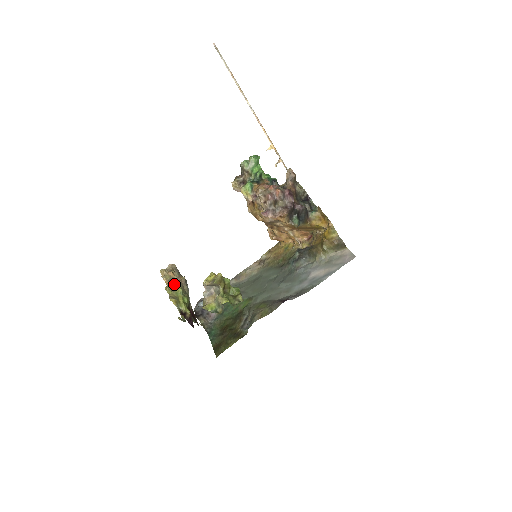
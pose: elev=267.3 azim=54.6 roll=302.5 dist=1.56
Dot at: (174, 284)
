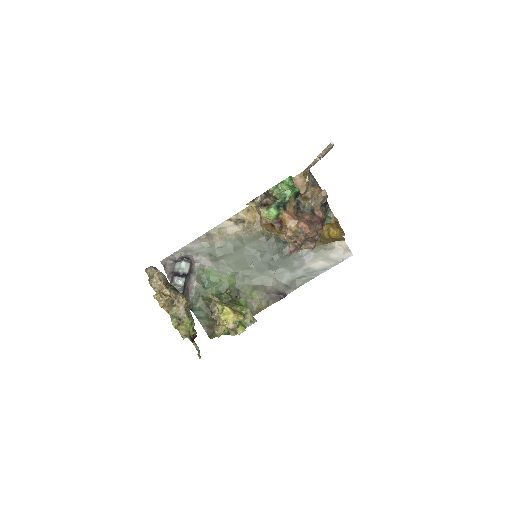
Dot at: (178, 314)
